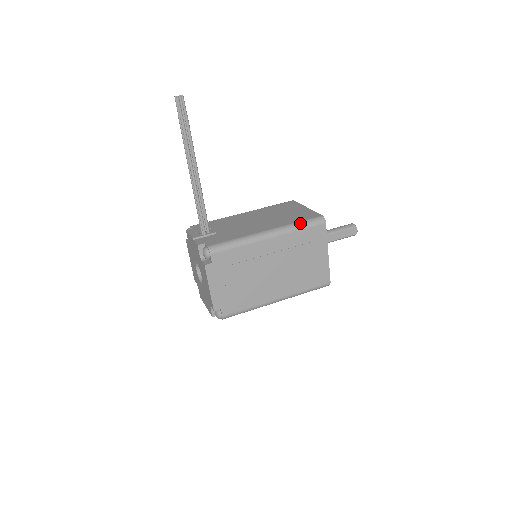
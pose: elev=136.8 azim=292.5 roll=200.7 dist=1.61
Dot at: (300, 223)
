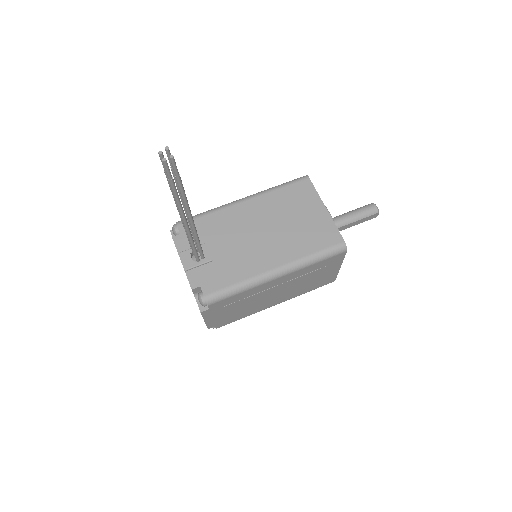
Dot at: (316, 256)
